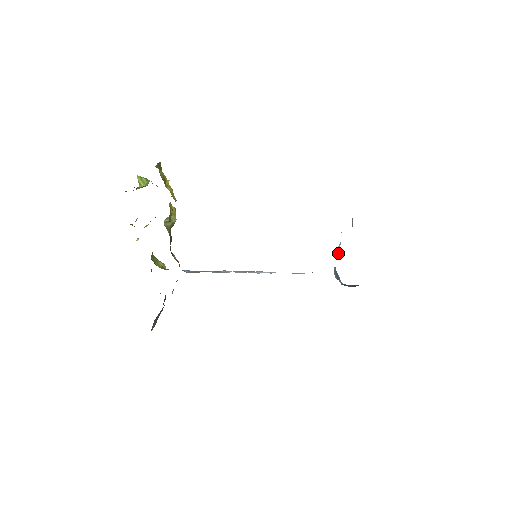
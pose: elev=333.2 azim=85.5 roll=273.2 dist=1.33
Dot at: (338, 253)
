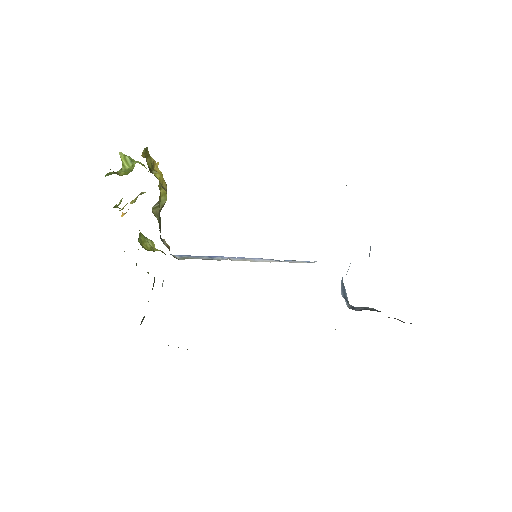
Dot at: (348, 269)
